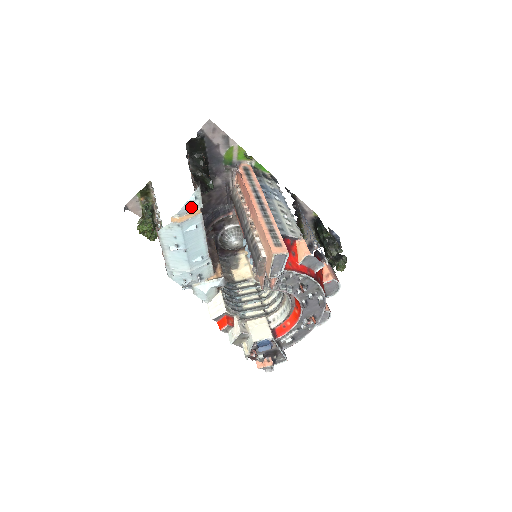
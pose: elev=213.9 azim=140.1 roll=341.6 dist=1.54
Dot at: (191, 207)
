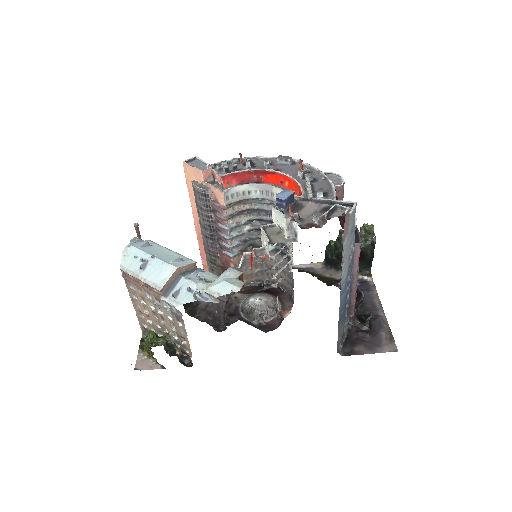
Dot at: occluded
